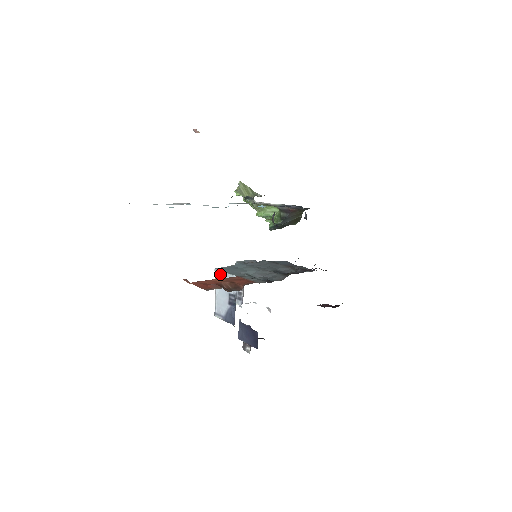
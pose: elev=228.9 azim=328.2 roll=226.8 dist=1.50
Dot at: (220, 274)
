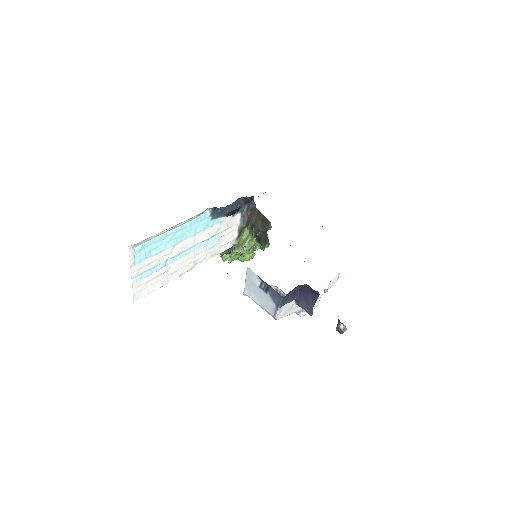
Dot at: (246, 290)
